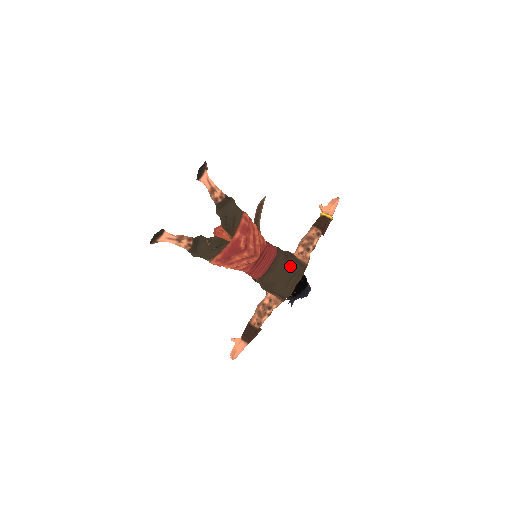
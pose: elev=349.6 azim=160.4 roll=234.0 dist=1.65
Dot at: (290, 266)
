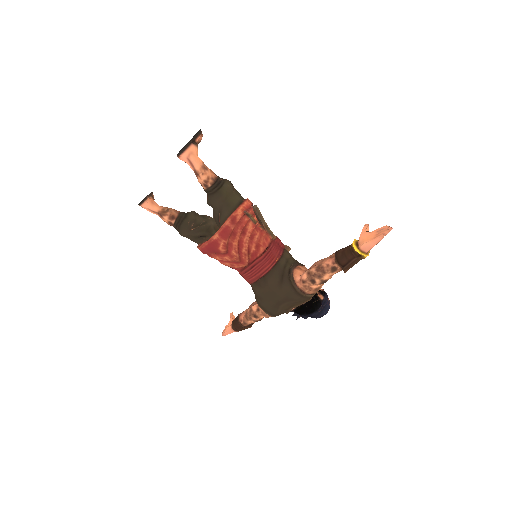
Dot at: (282, 290)
